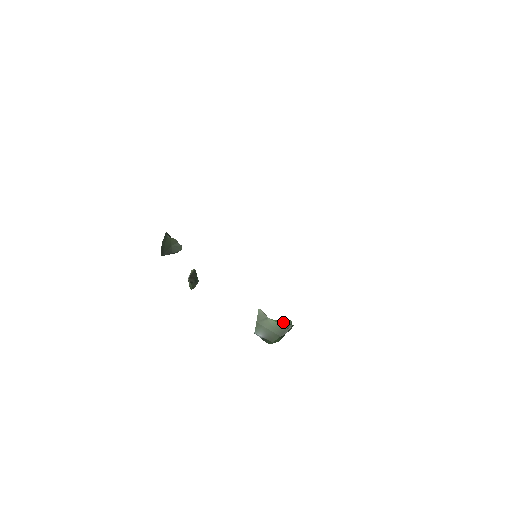
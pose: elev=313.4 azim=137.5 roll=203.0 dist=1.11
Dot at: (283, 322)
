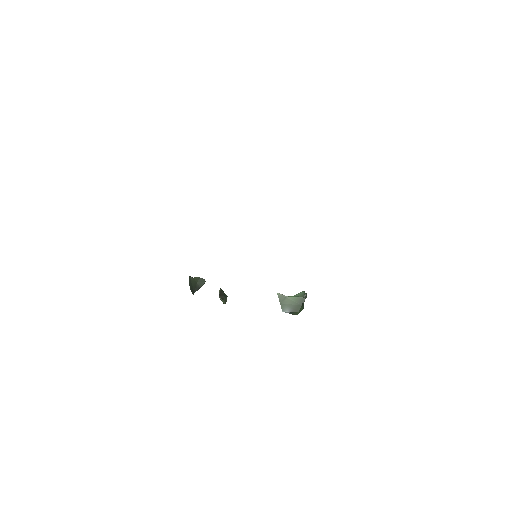
Dot at: (299, 295)
